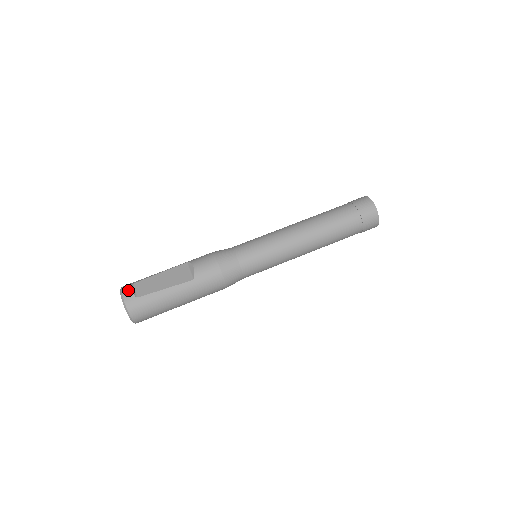
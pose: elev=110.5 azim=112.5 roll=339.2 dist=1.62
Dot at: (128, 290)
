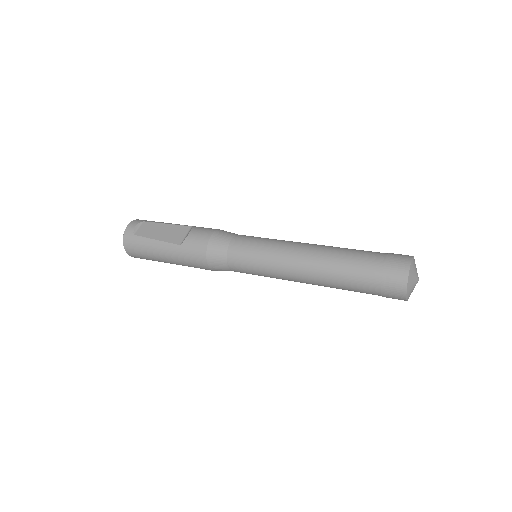
Dot at: (134, 224)
